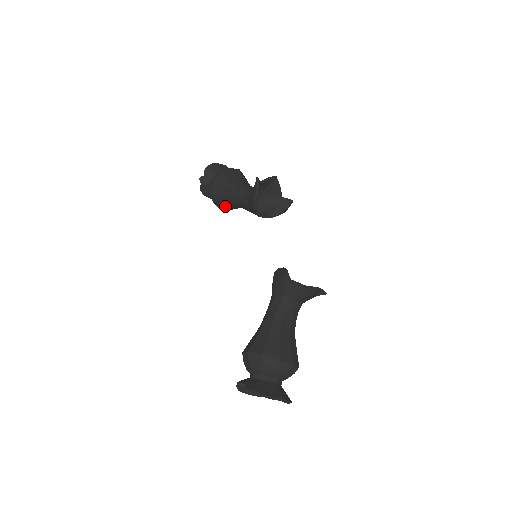
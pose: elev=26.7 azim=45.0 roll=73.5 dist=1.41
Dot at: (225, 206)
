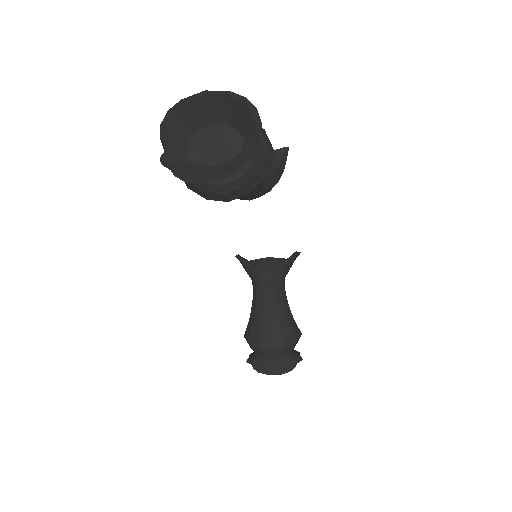
Dot at: (268, 335)
